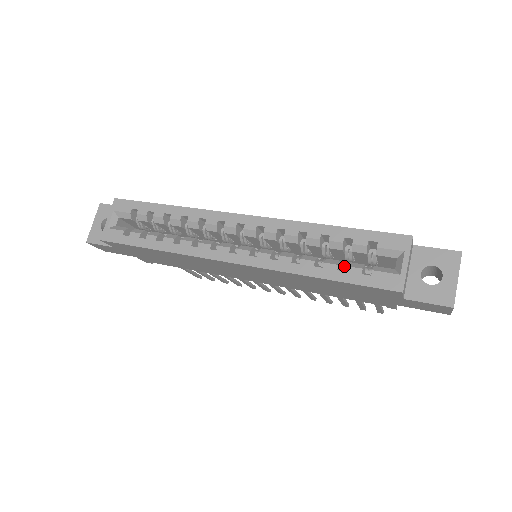
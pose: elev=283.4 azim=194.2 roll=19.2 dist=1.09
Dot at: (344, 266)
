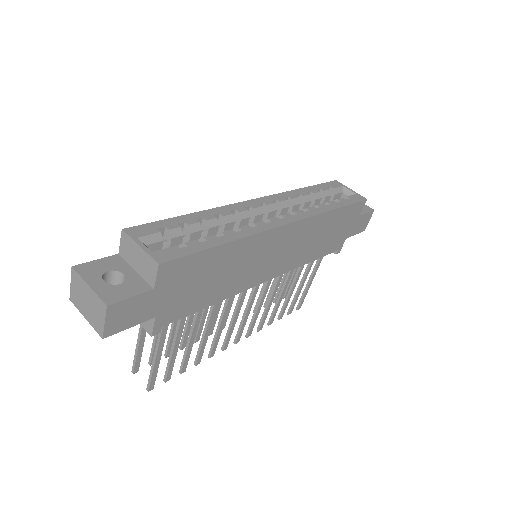
Dot at: occluded
